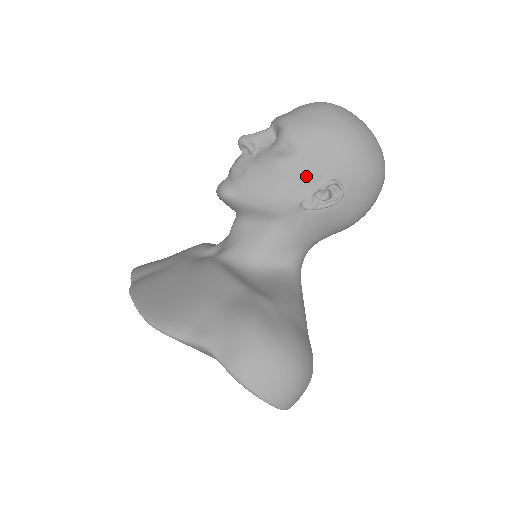
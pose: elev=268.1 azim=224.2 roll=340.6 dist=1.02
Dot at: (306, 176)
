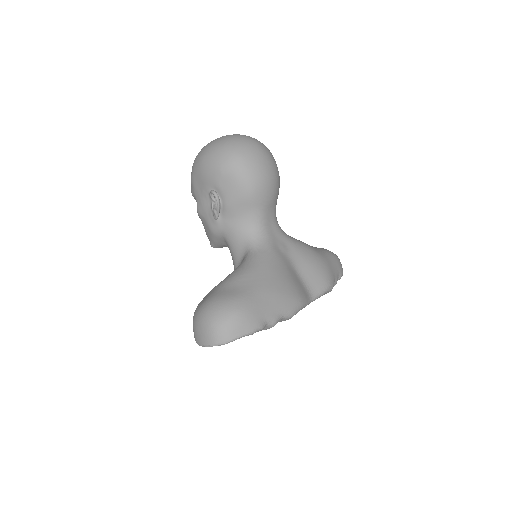
Dot at: (205, 205)
